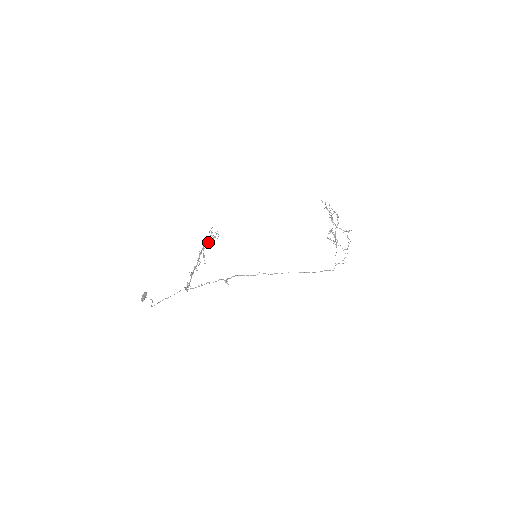
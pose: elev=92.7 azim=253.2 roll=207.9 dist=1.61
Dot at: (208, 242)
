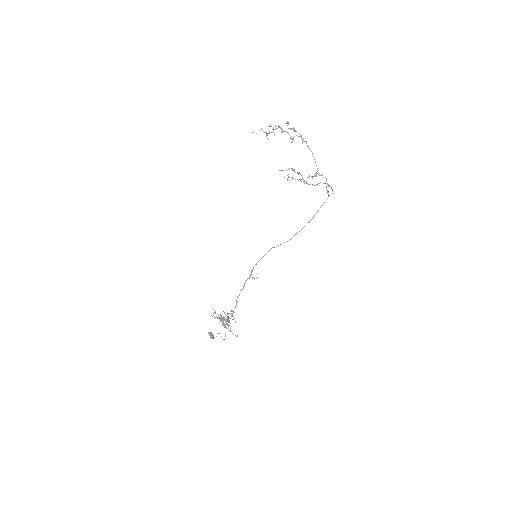
Dot at: (221, 320)
